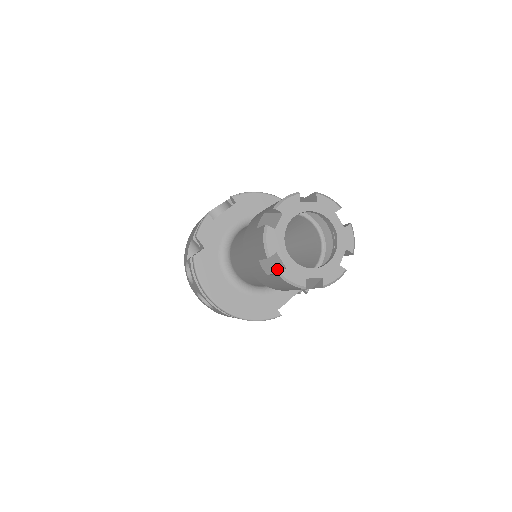
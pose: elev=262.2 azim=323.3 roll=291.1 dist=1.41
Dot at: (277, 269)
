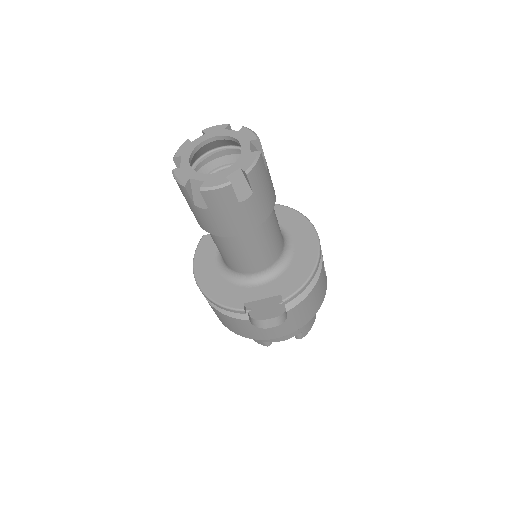
Dot at: occluded
